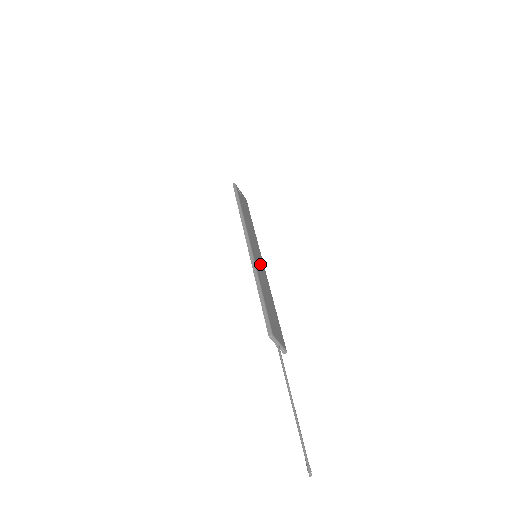
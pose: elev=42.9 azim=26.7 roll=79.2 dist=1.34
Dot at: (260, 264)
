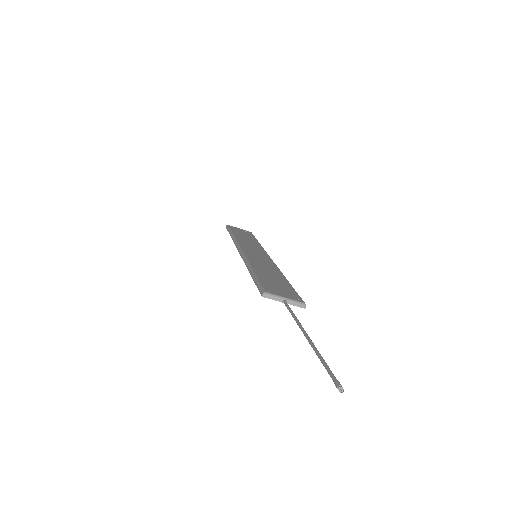
Dot at: (260, 258)
